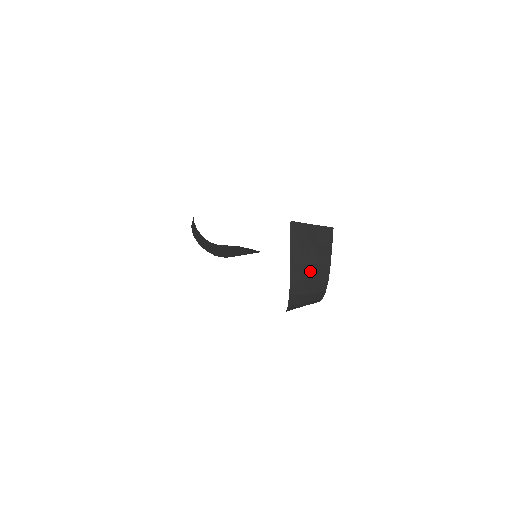
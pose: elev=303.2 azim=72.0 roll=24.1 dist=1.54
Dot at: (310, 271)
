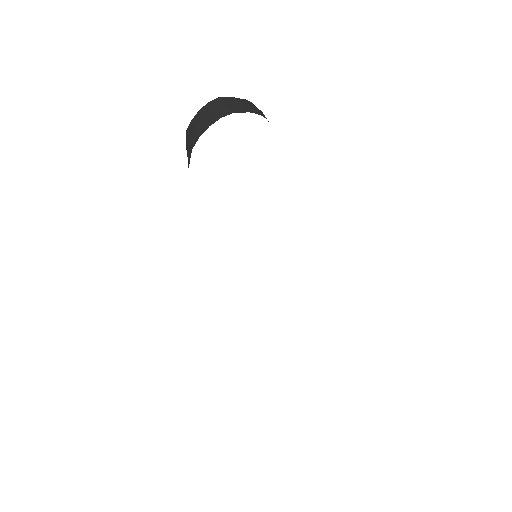
Dot at: occluded
